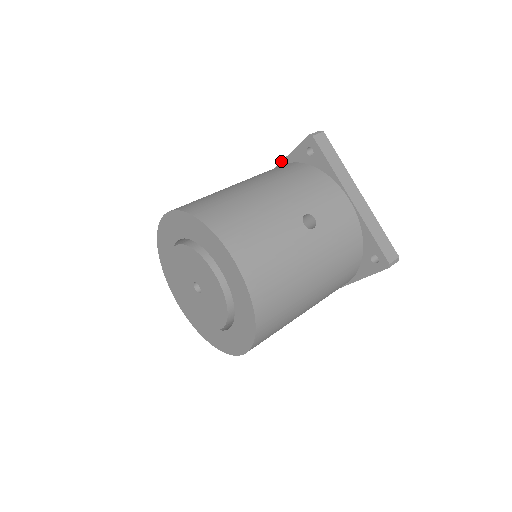
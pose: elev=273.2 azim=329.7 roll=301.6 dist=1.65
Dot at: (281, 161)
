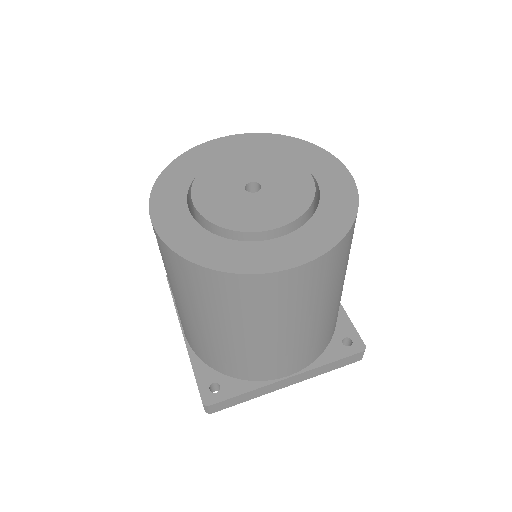
Dot at: occluded
